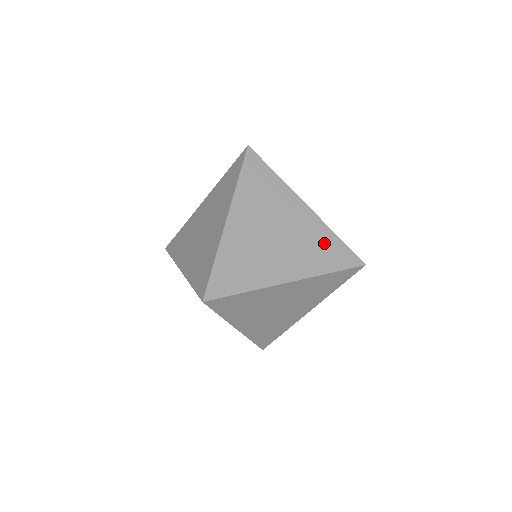
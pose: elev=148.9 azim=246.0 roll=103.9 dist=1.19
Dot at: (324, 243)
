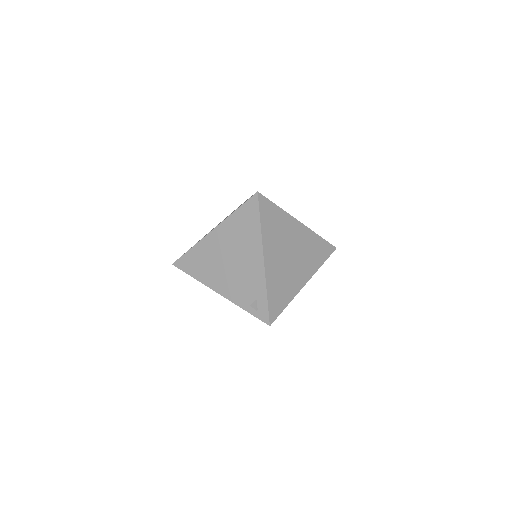
Dot at: occluded
